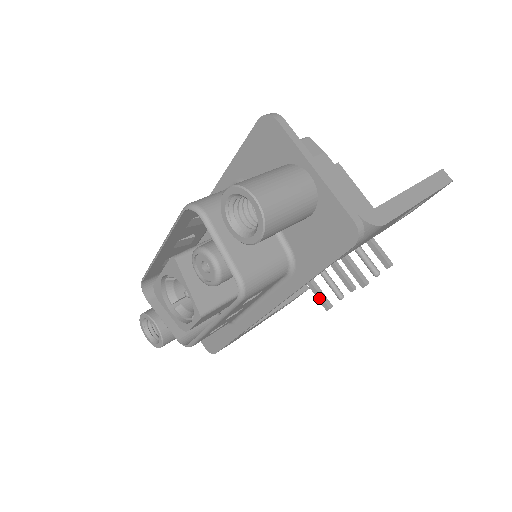
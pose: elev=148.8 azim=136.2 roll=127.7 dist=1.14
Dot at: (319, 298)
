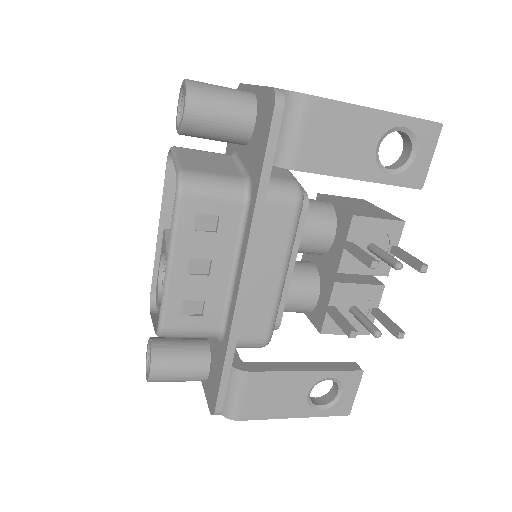
Dot at: (341, 326)
